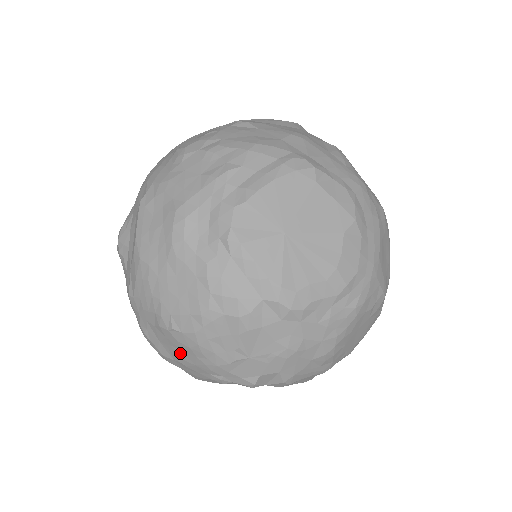
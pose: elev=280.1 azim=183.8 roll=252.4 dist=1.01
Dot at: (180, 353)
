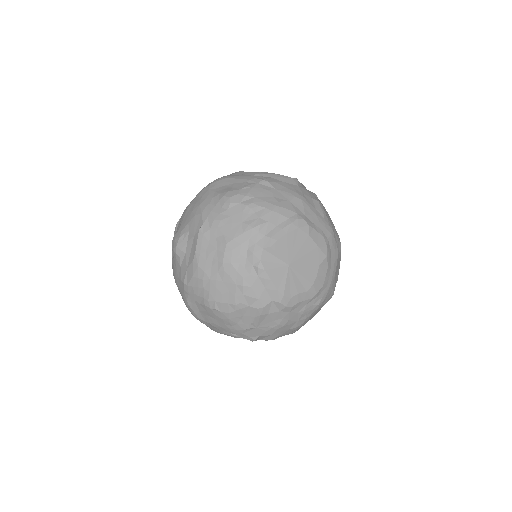
Dot at: (213, 320)
